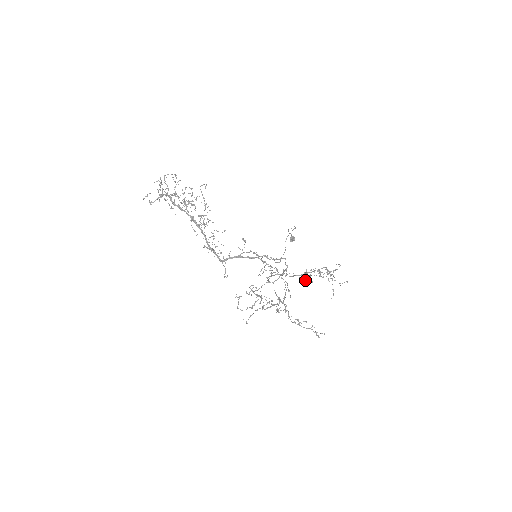
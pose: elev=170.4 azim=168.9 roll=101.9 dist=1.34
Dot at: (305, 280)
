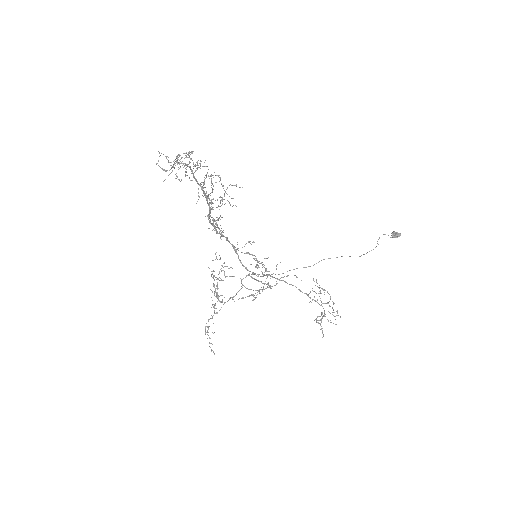
Dot at: (319, 287)
